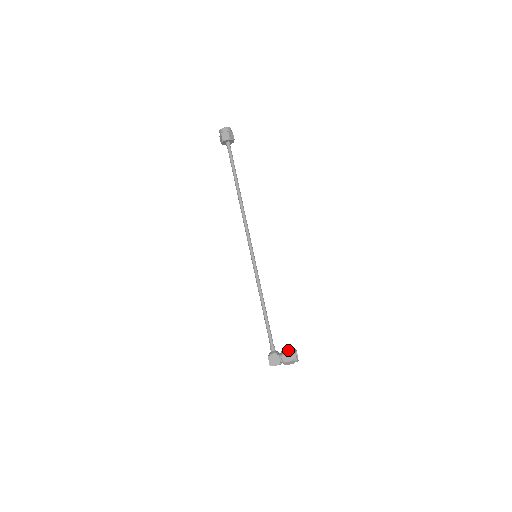
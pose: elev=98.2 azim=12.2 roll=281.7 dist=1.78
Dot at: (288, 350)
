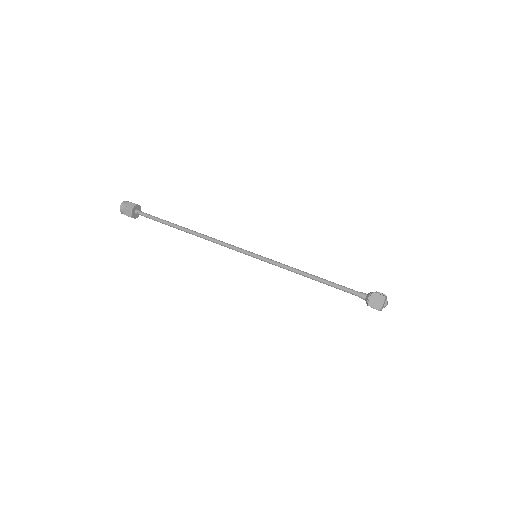
Dot at: occluded
